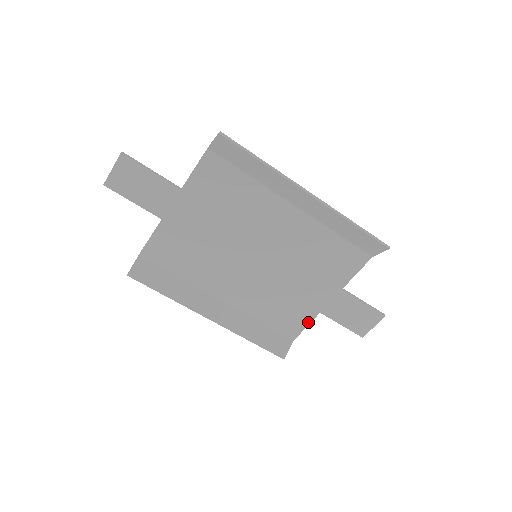
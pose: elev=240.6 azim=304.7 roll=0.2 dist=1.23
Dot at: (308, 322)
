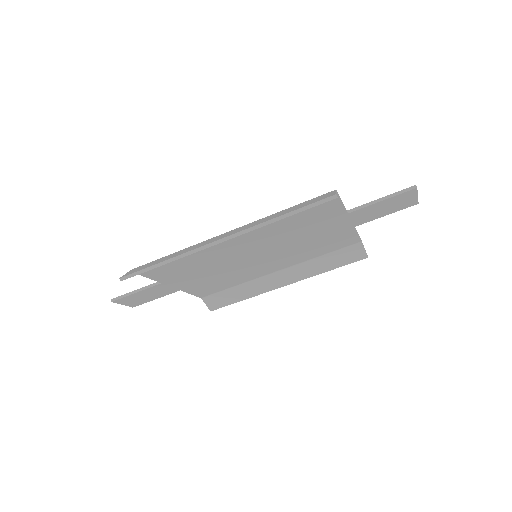
Dot at: (355, 233)
